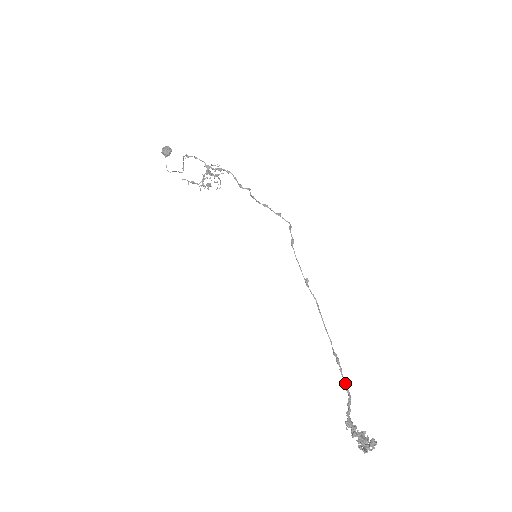
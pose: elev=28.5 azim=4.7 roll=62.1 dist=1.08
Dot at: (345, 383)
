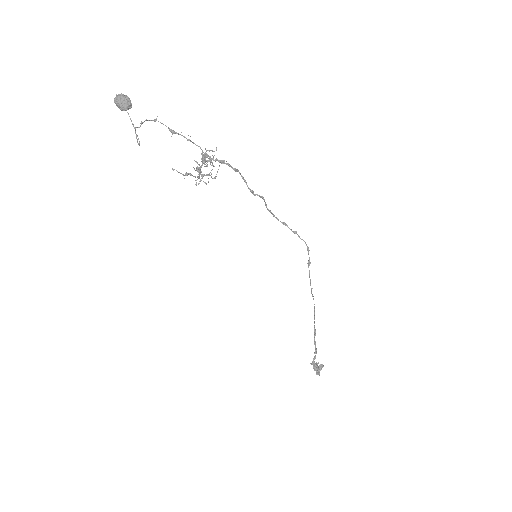
Dot at: (314, 341)
